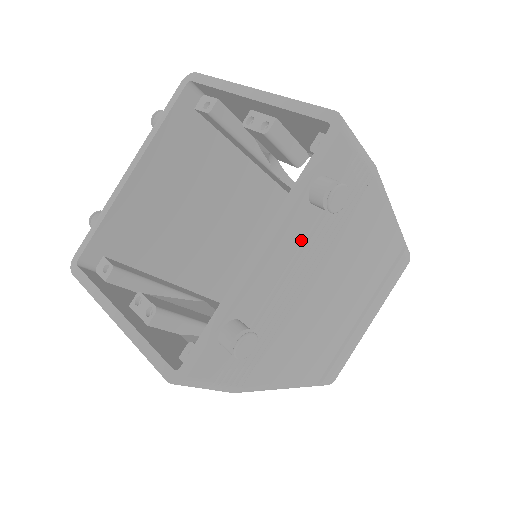
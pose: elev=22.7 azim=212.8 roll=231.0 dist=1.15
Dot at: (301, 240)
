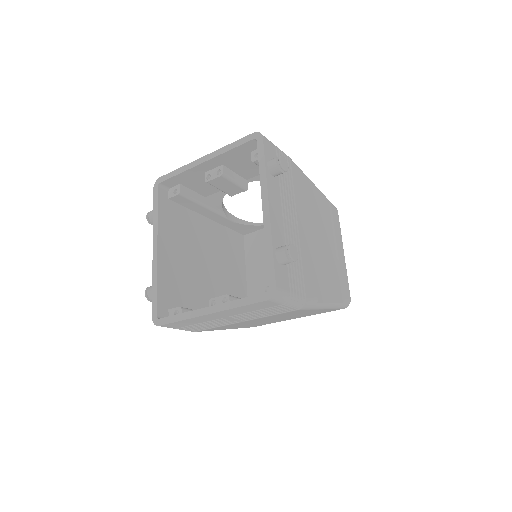
Dot at: (280, 198)
